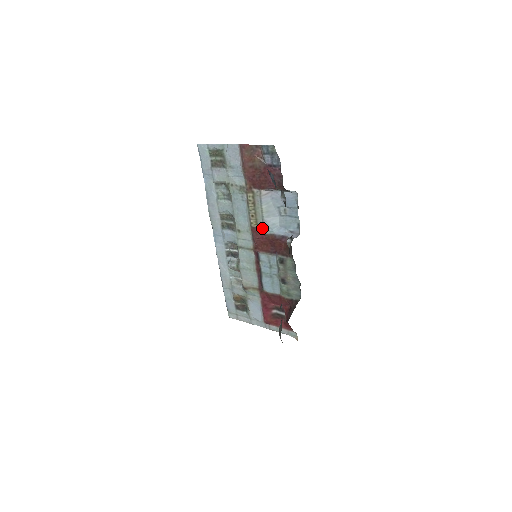
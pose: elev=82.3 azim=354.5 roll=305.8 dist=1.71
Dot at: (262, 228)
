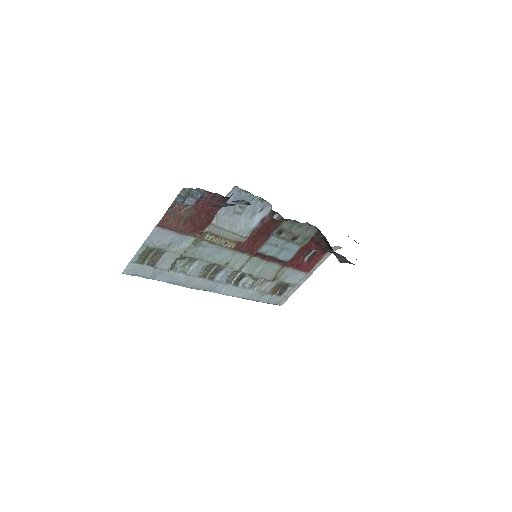
Dot at: (242, 238)
